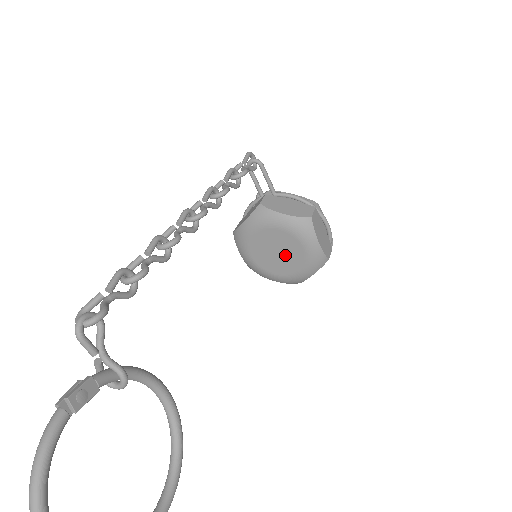
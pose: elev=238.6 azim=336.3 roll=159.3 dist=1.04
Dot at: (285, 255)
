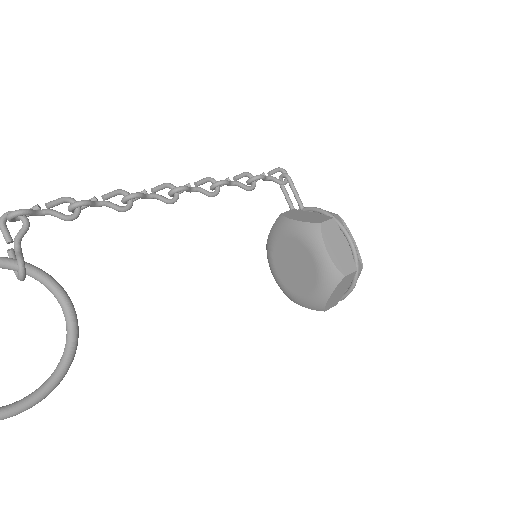
Dot at: (301, 269)
